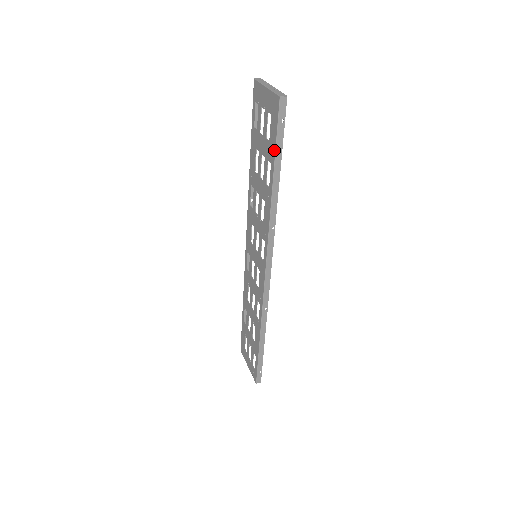
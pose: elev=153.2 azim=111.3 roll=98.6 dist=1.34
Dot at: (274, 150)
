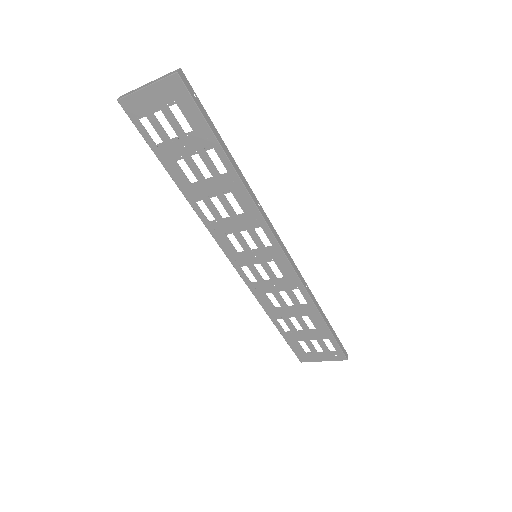
Dot at: (208, 130)
